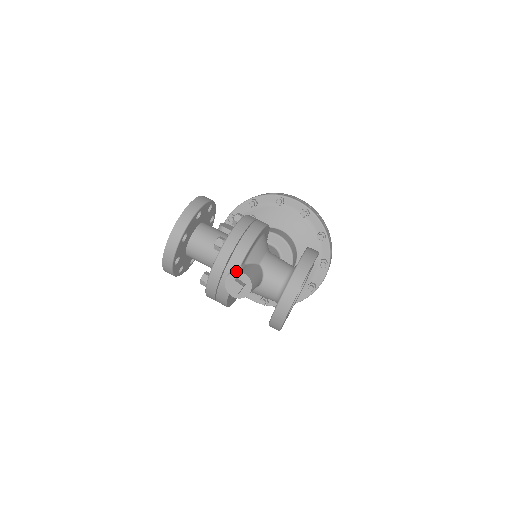
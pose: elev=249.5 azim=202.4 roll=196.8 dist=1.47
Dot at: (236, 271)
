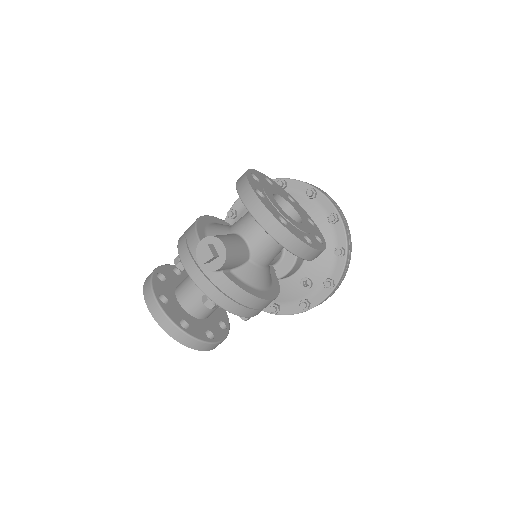
Dot at: (196, 248)
